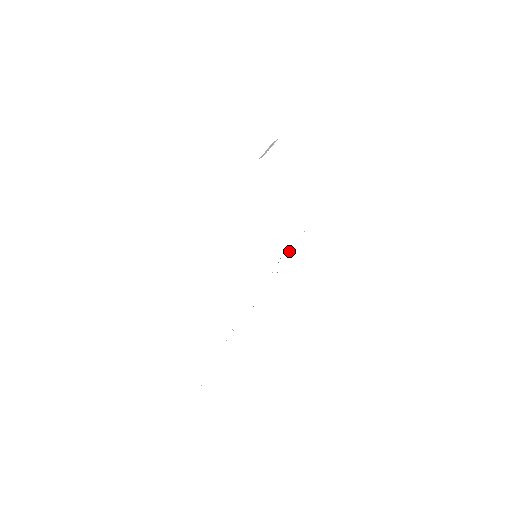
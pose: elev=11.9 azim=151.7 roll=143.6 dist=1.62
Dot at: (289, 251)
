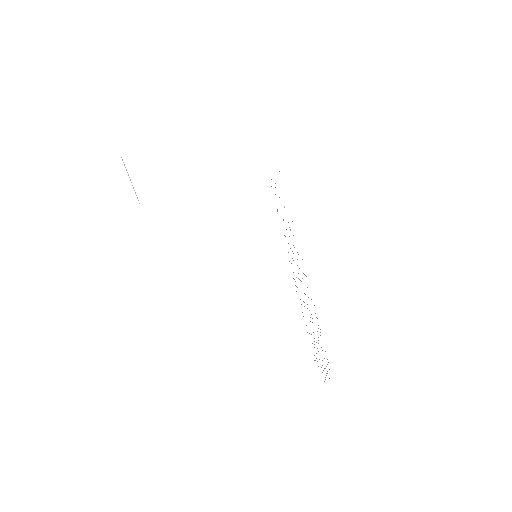
Dot at: occluded
